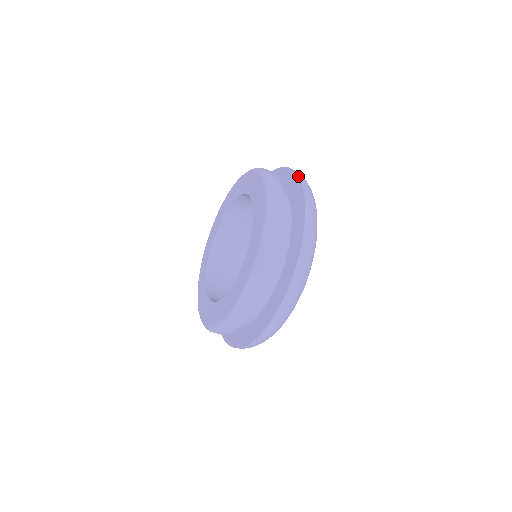
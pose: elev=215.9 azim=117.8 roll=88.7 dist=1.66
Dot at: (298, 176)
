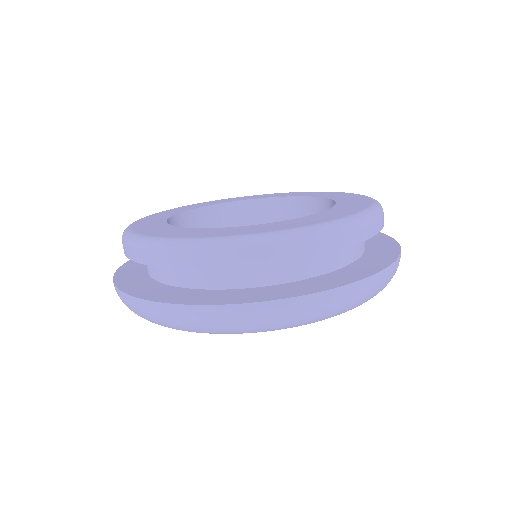
Dot at: occluded
